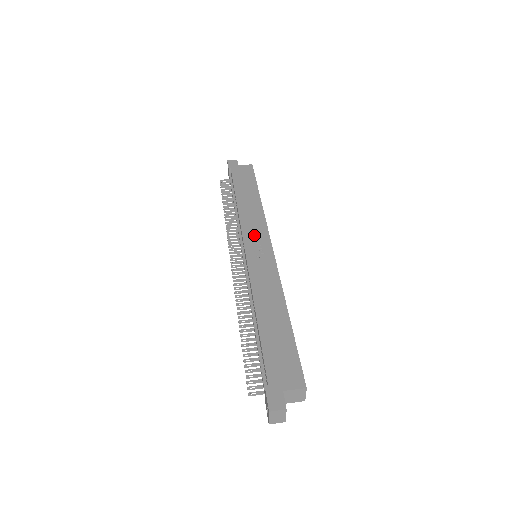
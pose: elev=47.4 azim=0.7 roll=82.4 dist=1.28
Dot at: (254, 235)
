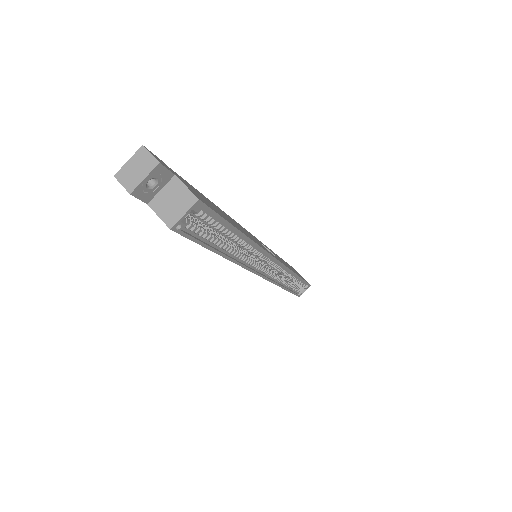
Dot at: occluded
